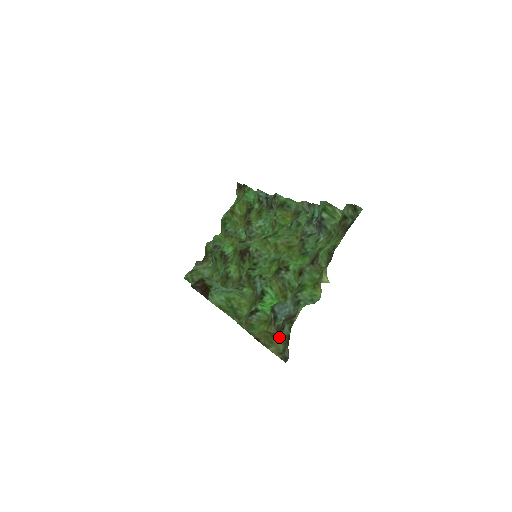
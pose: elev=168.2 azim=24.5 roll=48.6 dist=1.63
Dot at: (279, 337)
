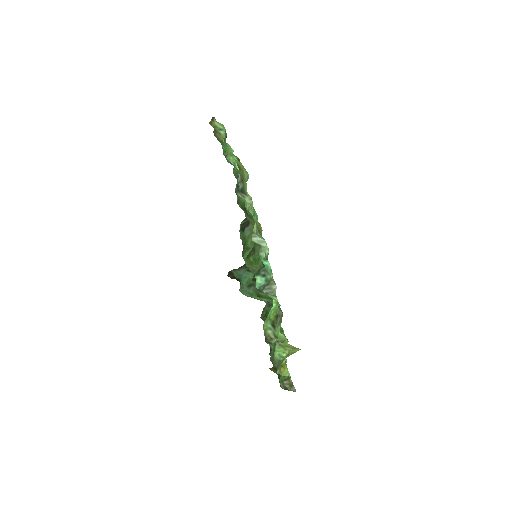
Dot at: occluded
